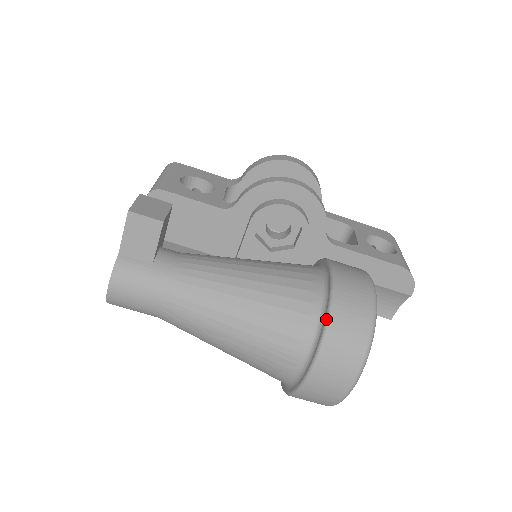
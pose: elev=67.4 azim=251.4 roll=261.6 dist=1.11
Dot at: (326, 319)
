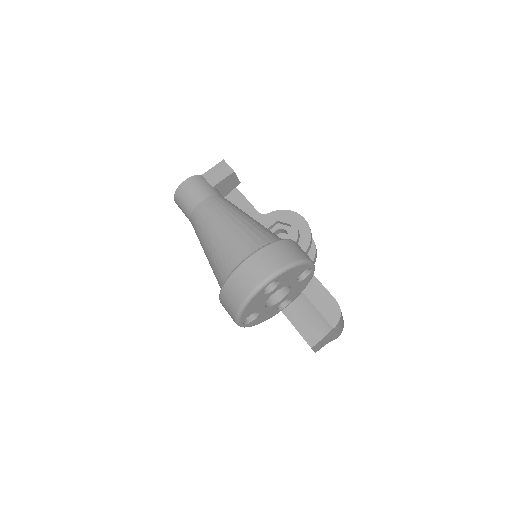
Dot at: (278, 240)
